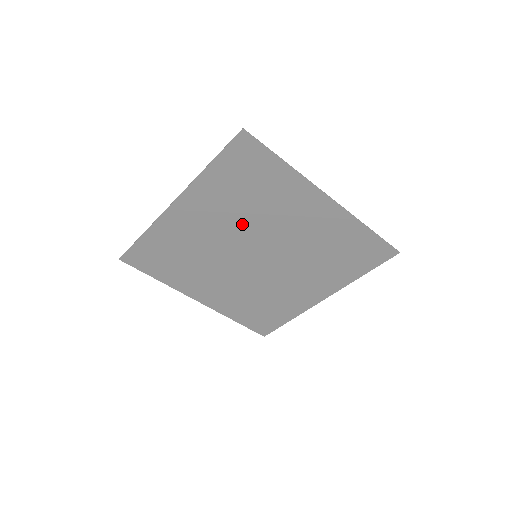
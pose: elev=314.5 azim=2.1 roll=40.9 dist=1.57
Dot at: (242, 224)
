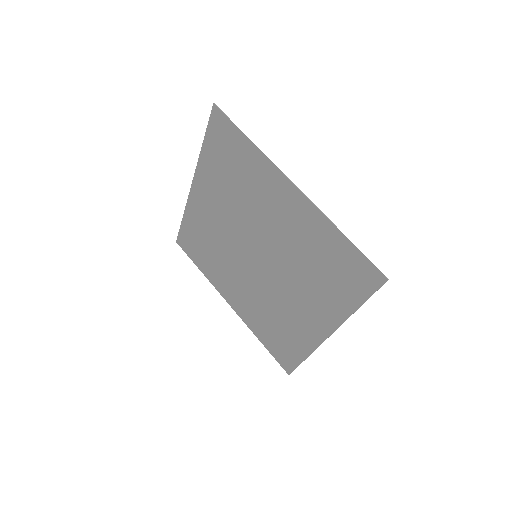
Dot at: (237, 213)
